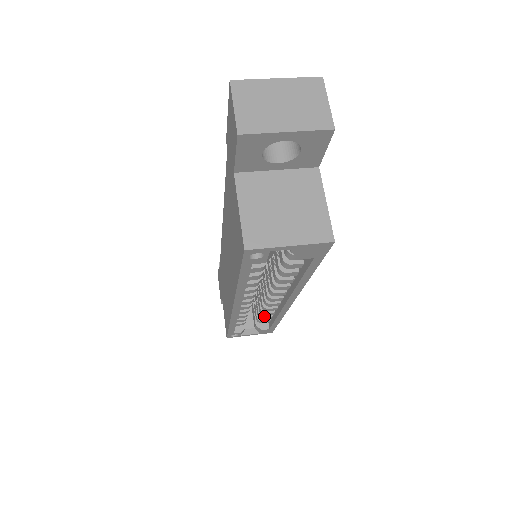
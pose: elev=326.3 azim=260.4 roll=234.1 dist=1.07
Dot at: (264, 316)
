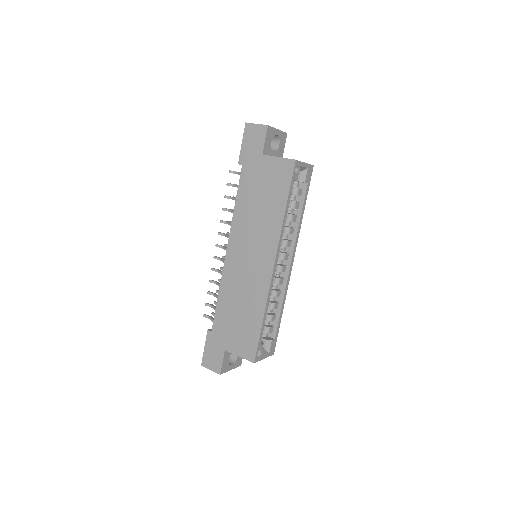
Dot at: (272, 315)
